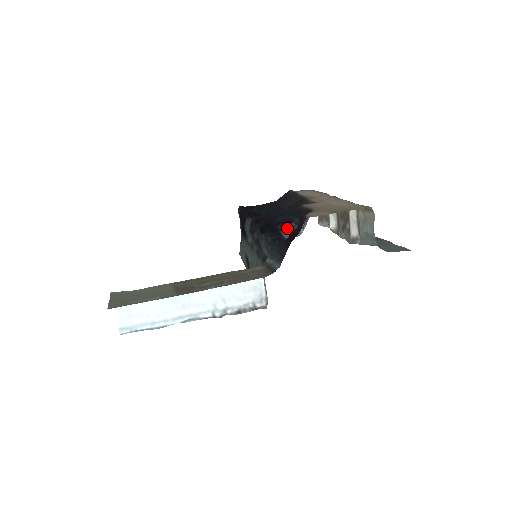
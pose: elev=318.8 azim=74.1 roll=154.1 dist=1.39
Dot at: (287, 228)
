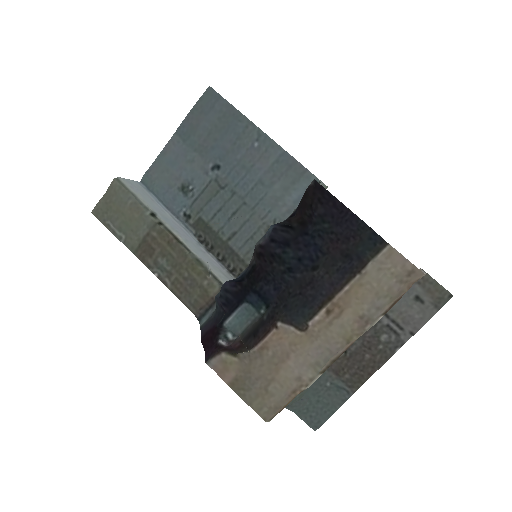
Dot at: (255, 306)
